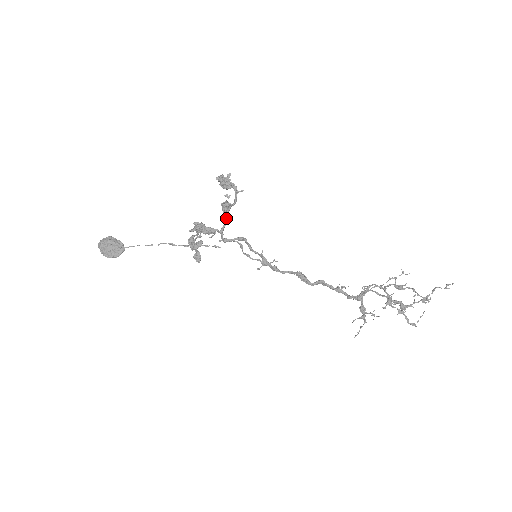
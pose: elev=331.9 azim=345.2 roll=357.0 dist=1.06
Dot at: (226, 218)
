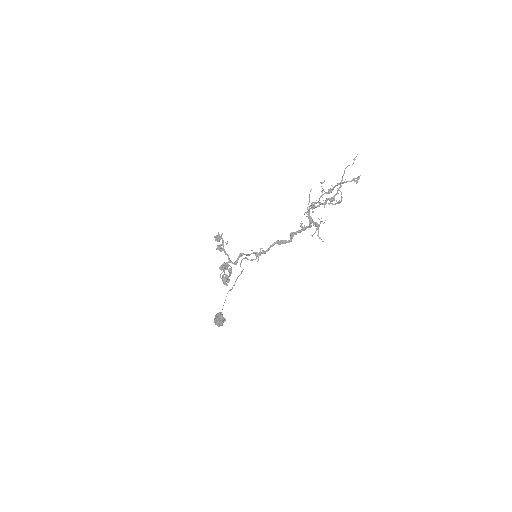
Dot at: (225, 253)
